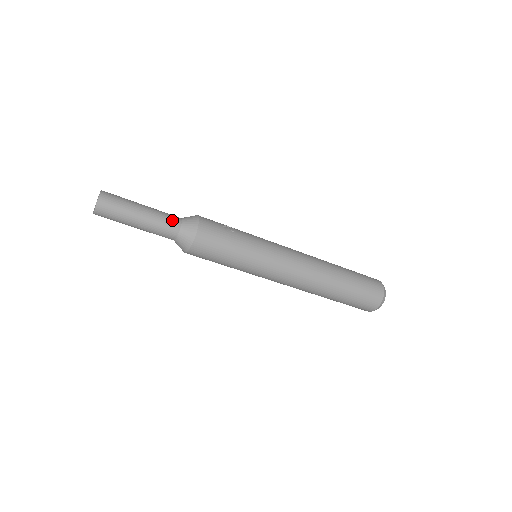
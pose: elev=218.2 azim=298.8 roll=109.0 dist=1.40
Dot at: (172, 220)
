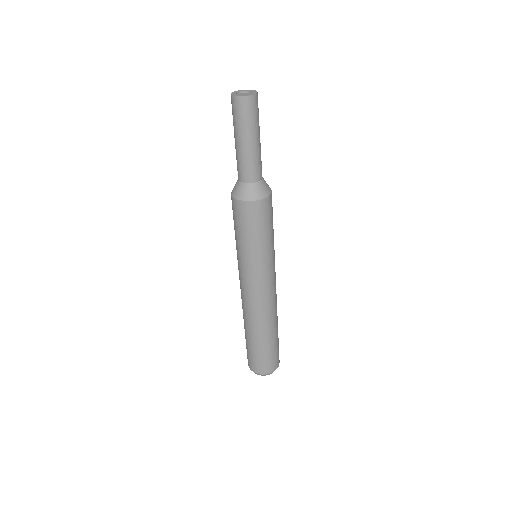
Dot at: occluded
